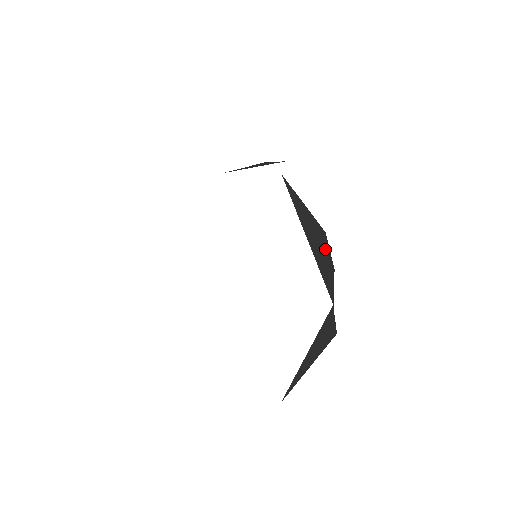
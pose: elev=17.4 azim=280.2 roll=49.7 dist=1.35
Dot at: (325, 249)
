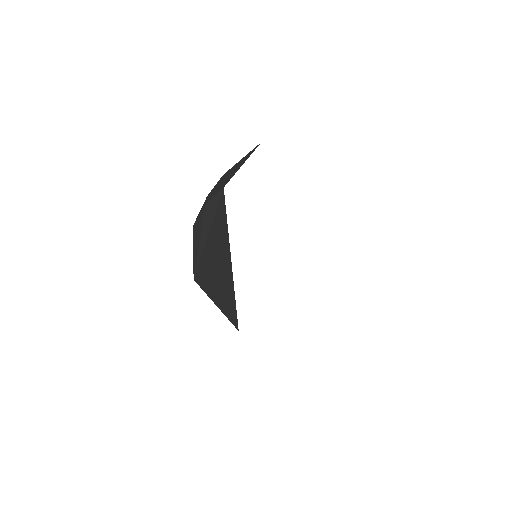
Dot at: occluded
